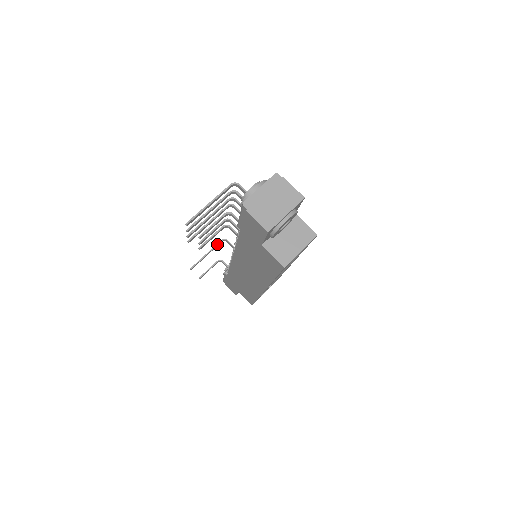
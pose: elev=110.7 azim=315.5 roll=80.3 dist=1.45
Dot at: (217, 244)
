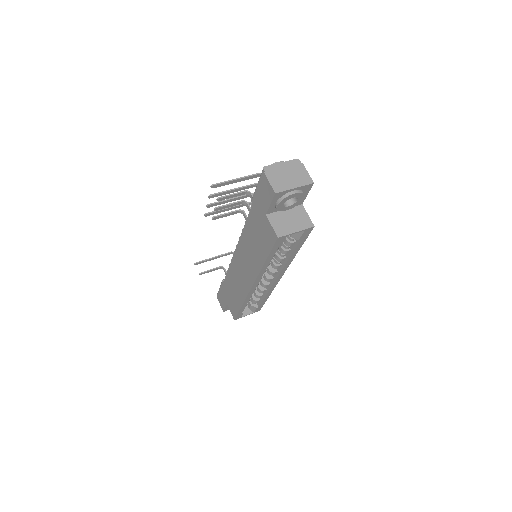
Dot at: (226, 253)
